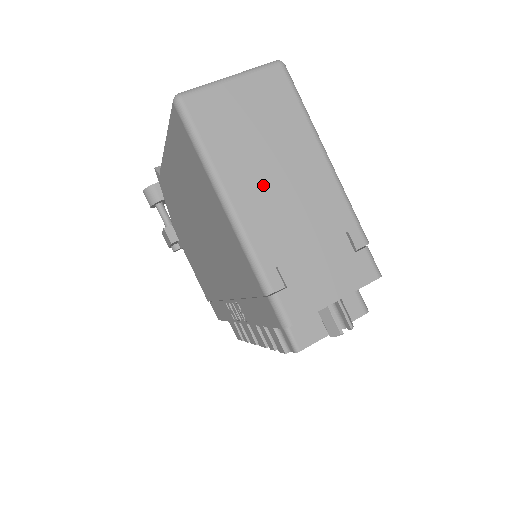
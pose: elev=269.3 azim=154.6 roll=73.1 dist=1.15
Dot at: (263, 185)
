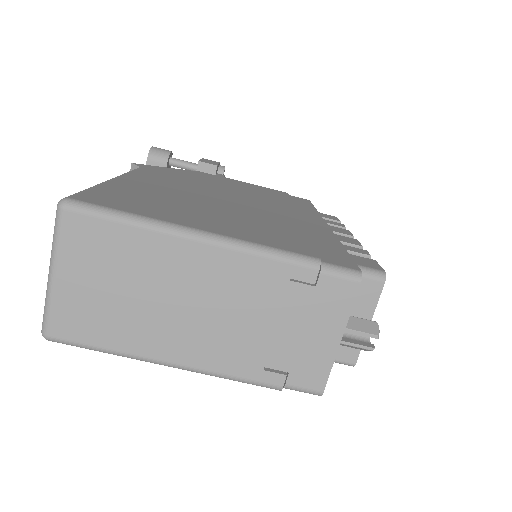
Dot at: (181, 325)
